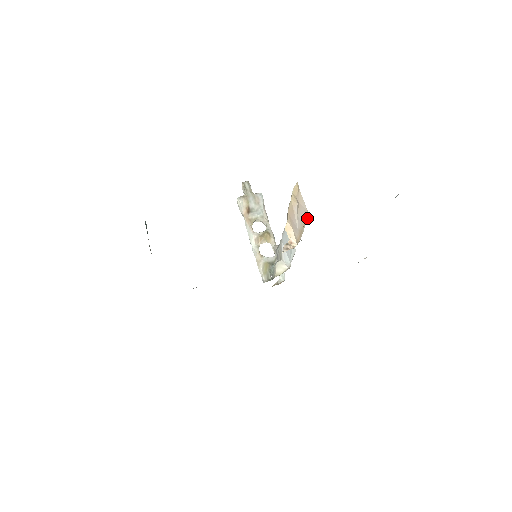
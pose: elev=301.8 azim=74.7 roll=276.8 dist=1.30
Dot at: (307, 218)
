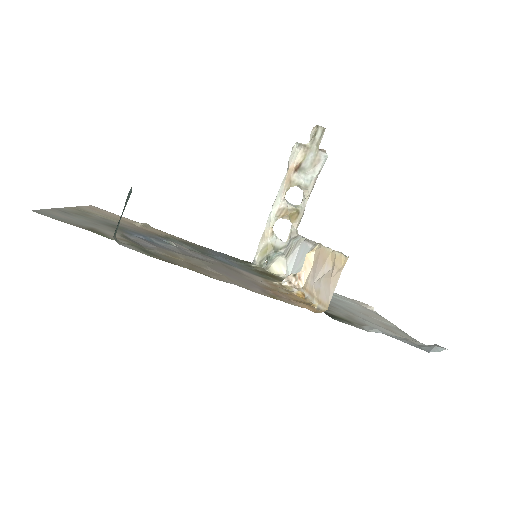
Dot at: (323, 308)
